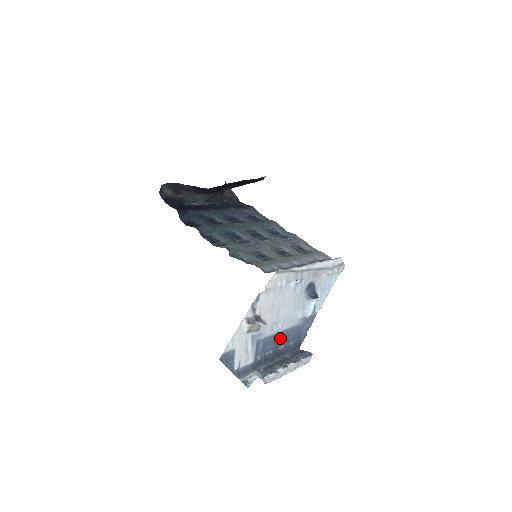
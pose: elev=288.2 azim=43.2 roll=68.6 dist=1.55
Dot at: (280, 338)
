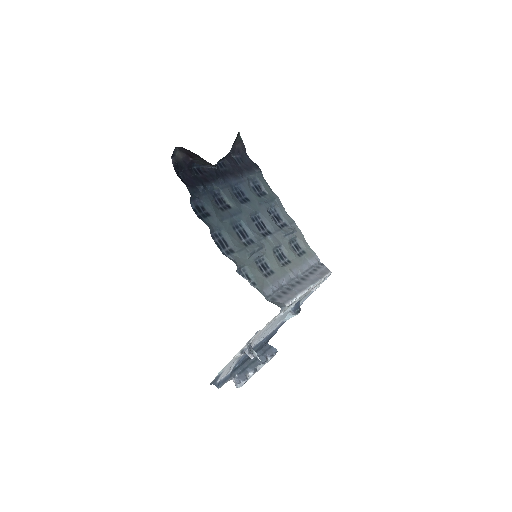
Dot at: (258, 345)
